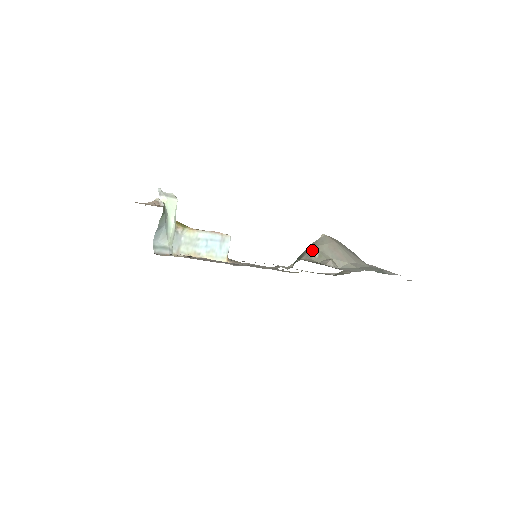
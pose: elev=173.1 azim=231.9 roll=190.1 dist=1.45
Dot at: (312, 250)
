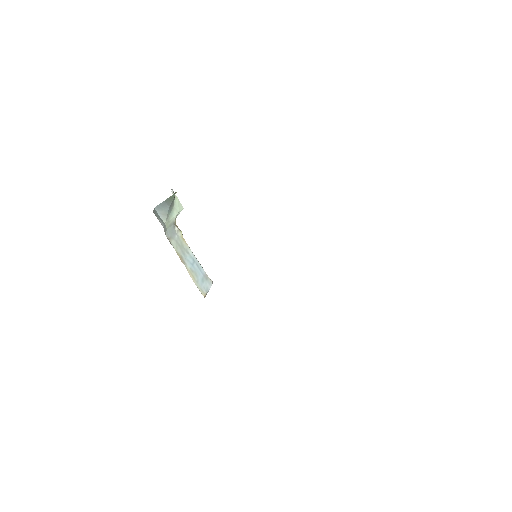
Dot at: occluded
